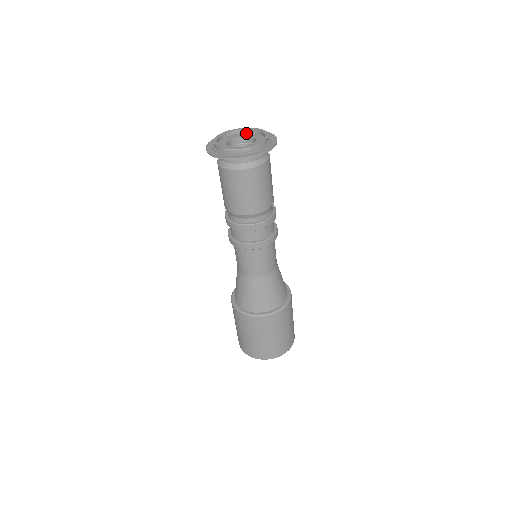
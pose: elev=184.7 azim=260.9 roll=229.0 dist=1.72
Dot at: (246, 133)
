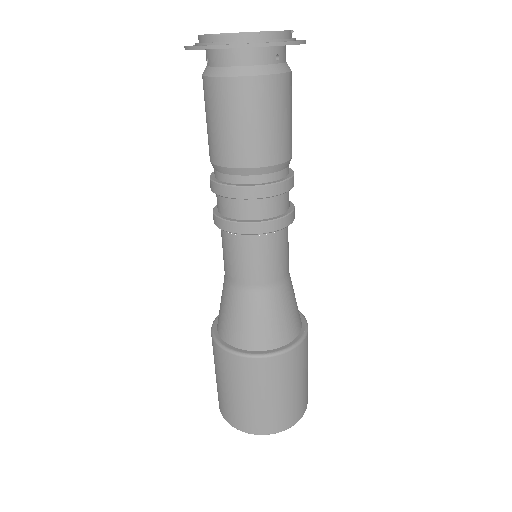
Dot at: occluded
